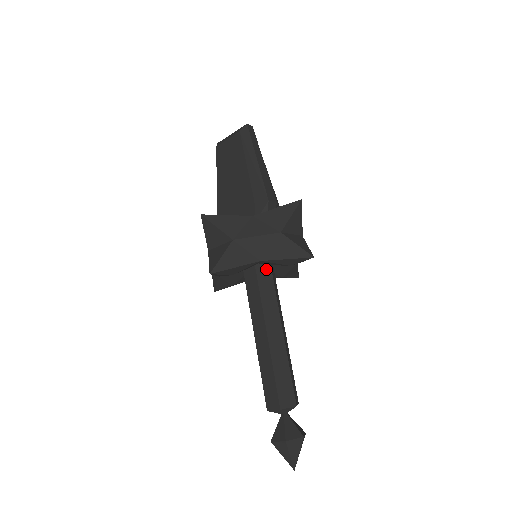
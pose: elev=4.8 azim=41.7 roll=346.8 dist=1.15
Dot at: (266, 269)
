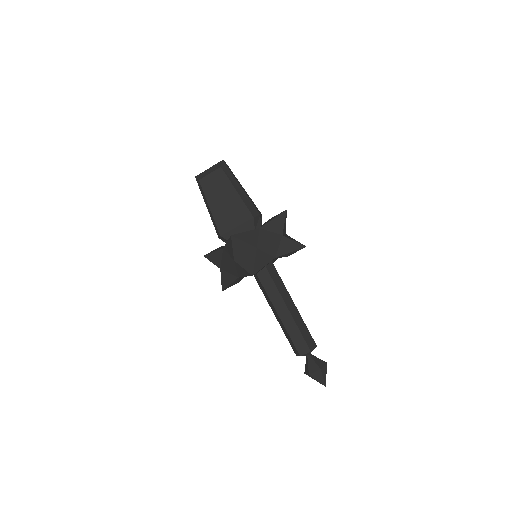
Dot at: (270, 263)
